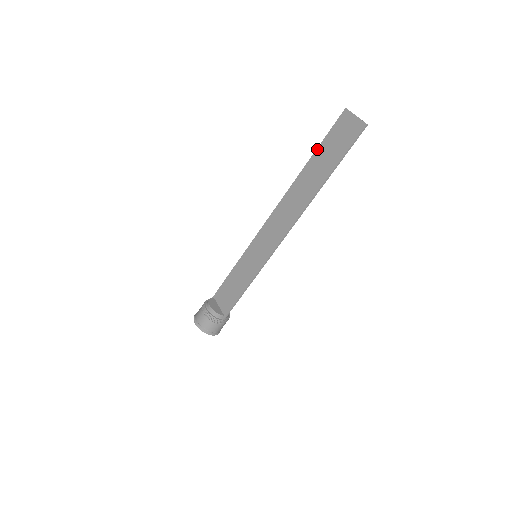
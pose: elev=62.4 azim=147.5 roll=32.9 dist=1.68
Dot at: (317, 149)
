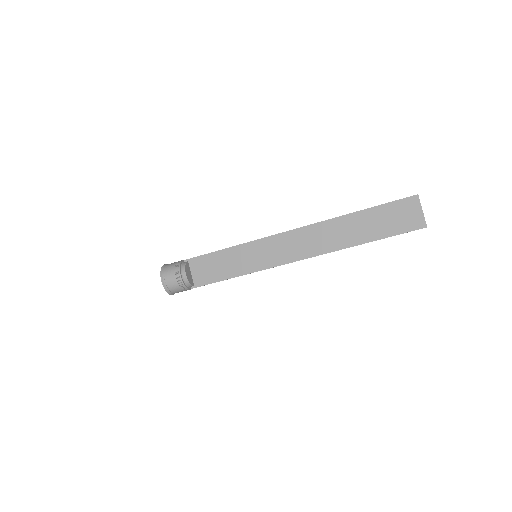
Dot at: (371, 208)
